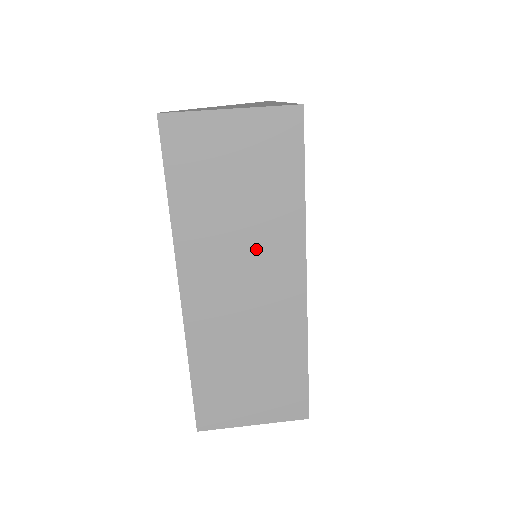
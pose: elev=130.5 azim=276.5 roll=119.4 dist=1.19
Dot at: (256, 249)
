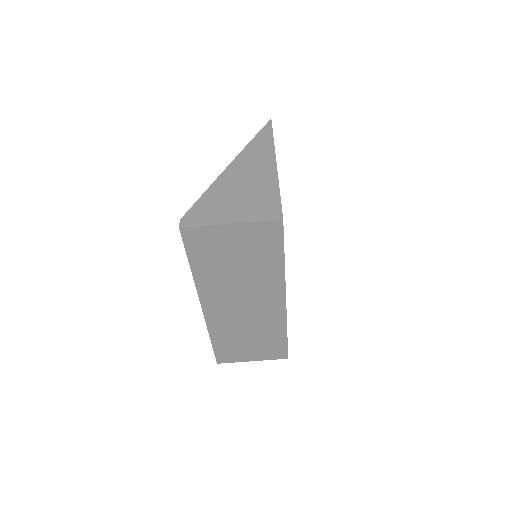
Dot at: (251, 288)
